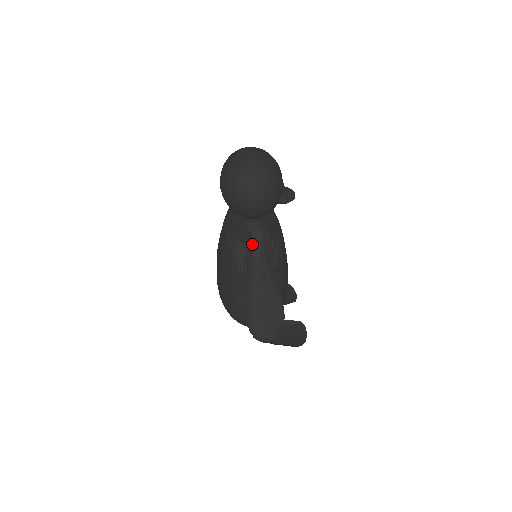
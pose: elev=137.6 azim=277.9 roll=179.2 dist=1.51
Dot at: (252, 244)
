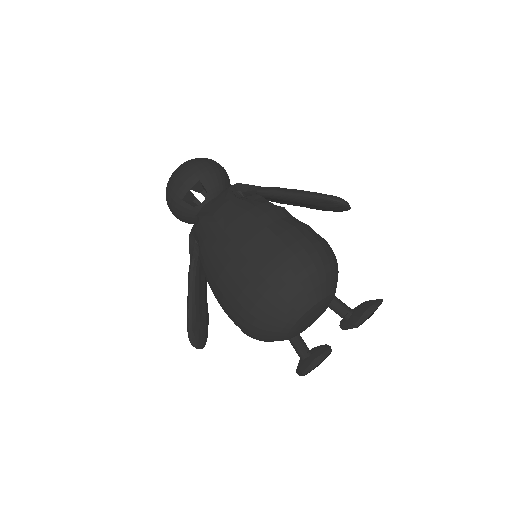
Dot at: (247, 184)
